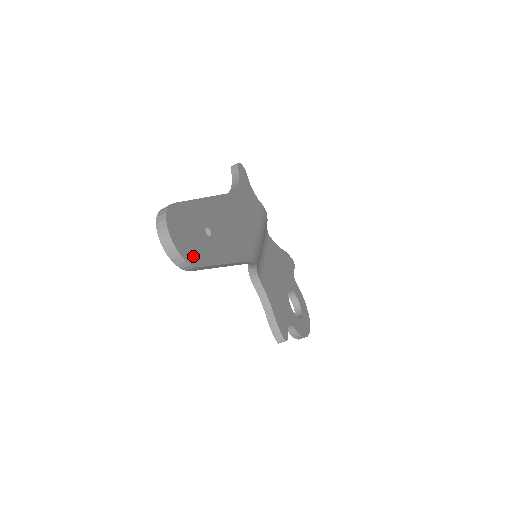
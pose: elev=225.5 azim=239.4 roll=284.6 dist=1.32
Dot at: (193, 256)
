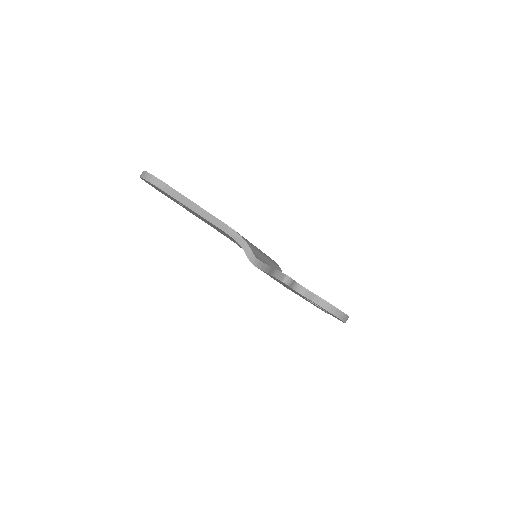
Dot at: occluded
